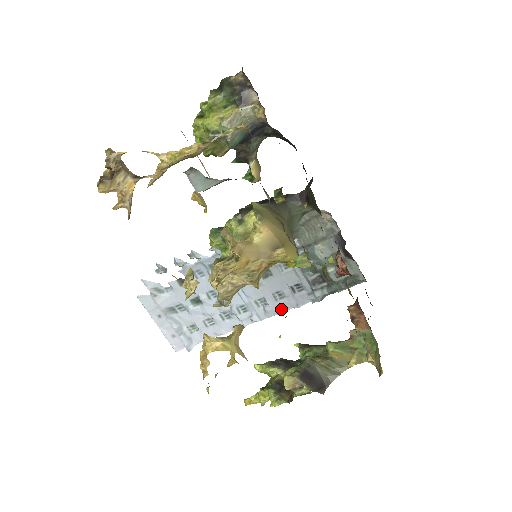
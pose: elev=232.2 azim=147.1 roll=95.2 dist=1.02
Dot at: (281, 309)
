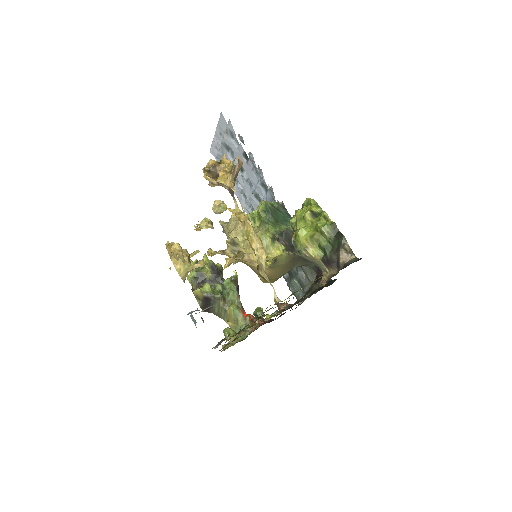
Dot at: occluded
